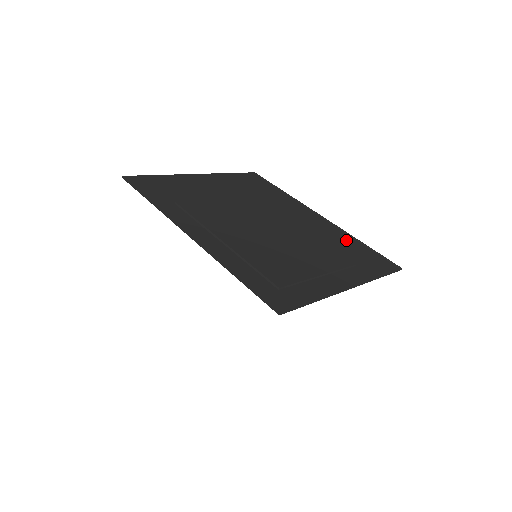
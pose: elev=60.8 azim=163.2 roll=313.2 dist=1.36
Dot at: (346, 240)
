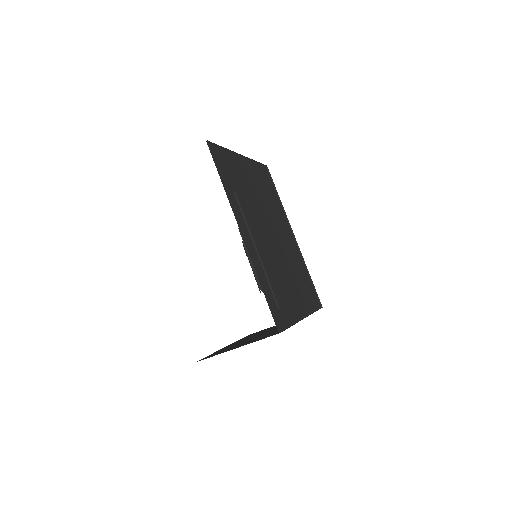
Dot at: (303, 268)
